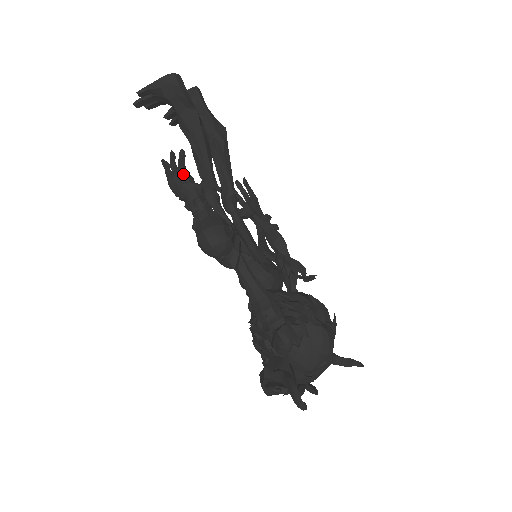
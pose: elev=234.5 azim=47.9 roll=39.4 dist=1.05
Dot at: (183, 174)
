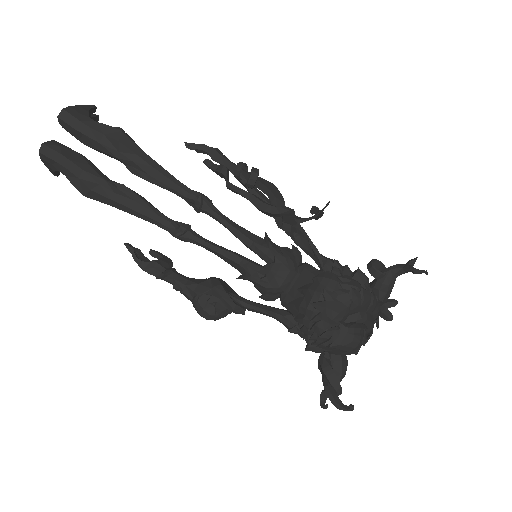
Dot at: (148, 273)
